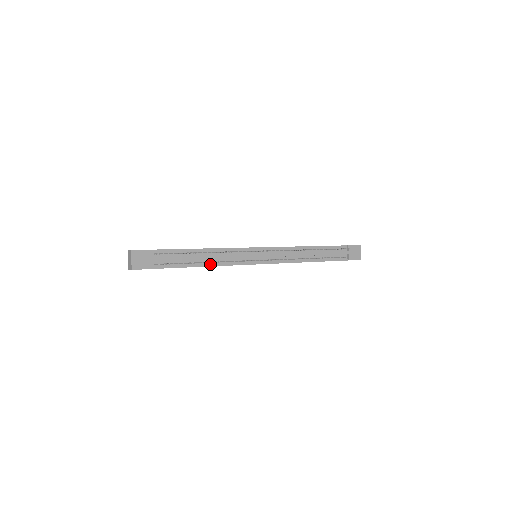
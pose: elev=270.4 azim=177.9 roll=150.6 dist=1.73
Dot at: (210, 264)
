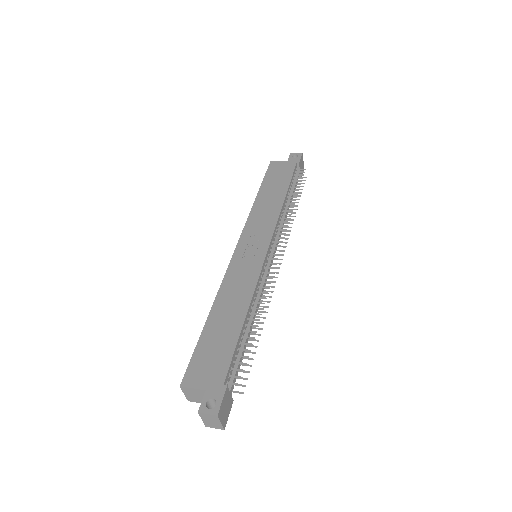
Dot at: occluded
